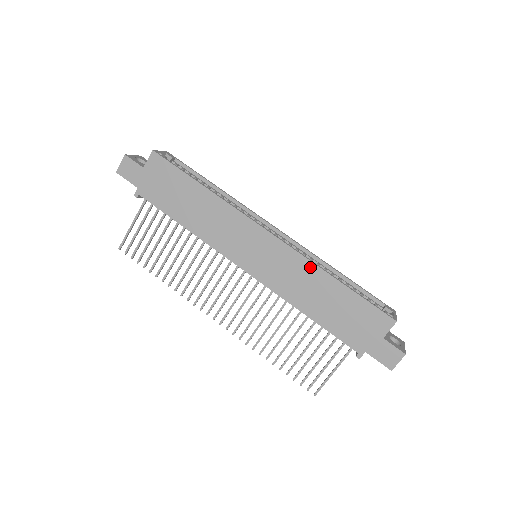
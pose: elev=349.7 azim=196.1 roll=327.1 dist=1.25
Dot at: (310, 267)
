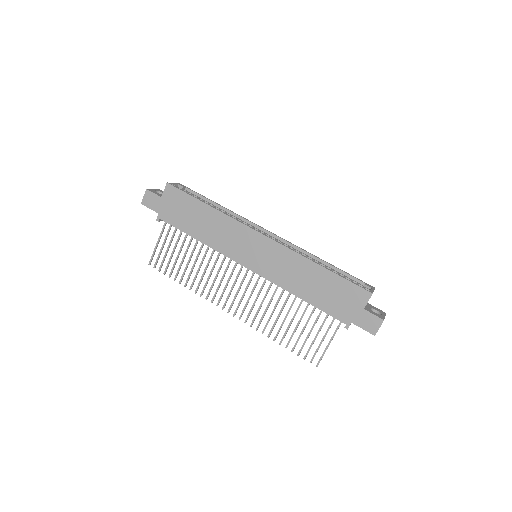
Dot at: (298, 258)
